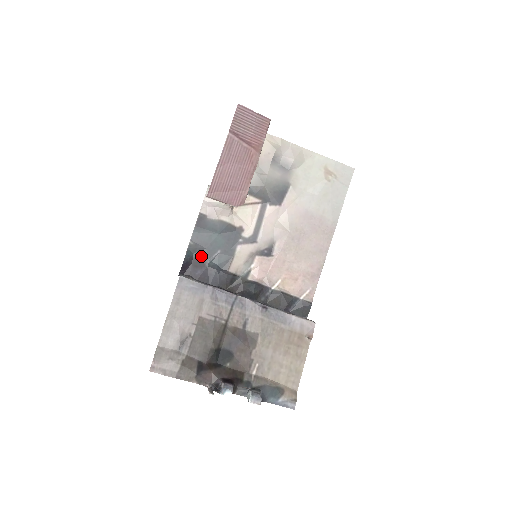
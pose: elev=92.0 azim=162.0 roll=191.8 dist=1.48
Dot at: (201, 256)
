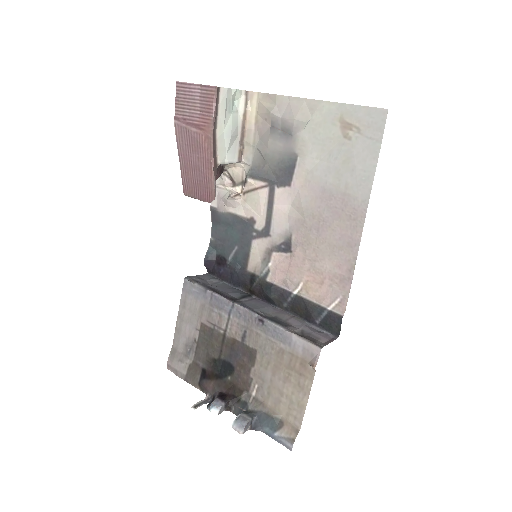
Dot at: (222, 253)
